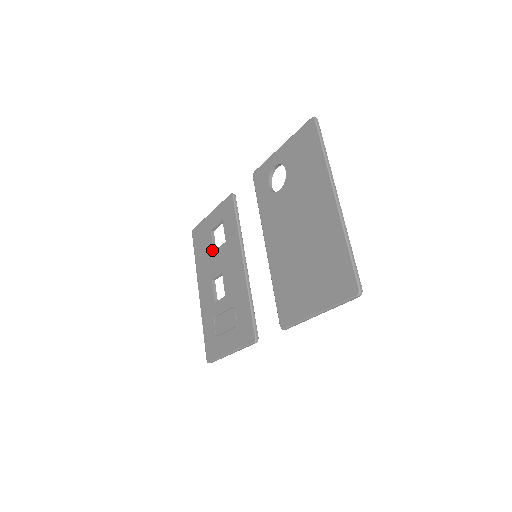
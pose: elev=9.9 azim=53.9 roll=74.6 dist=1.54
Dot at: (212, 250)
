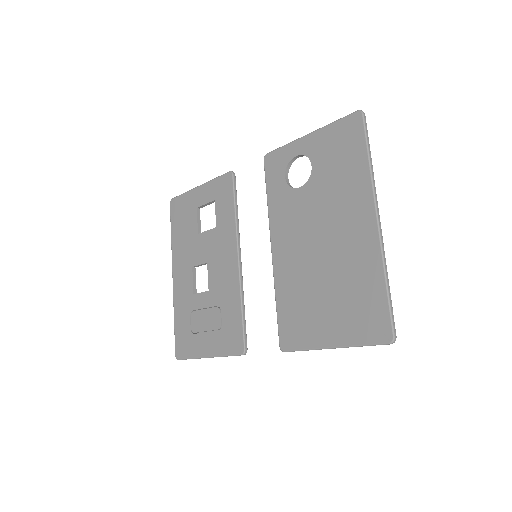
Dot at: (196, 232)
